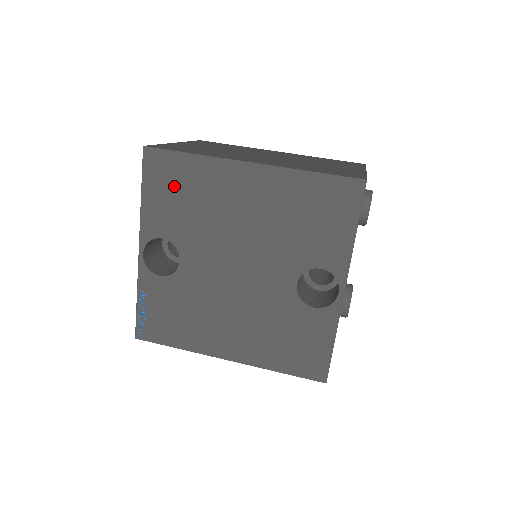
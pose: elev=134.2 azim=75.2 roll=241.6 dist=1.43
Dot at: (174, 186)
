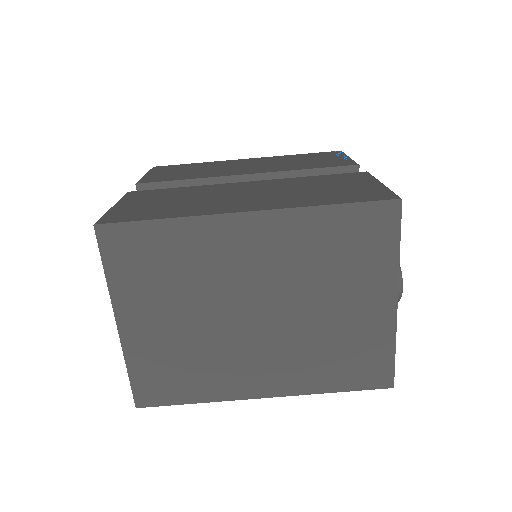
Dot at: occluded
